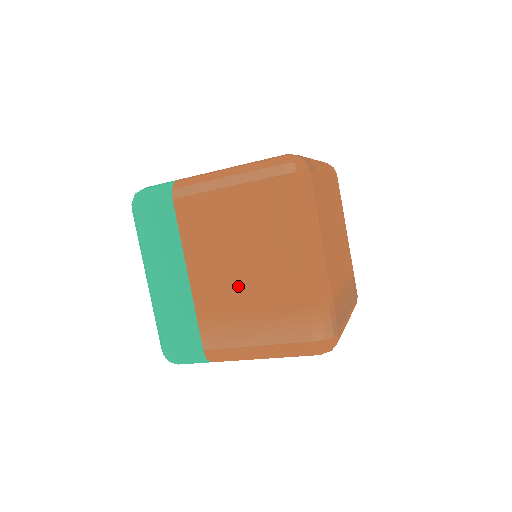
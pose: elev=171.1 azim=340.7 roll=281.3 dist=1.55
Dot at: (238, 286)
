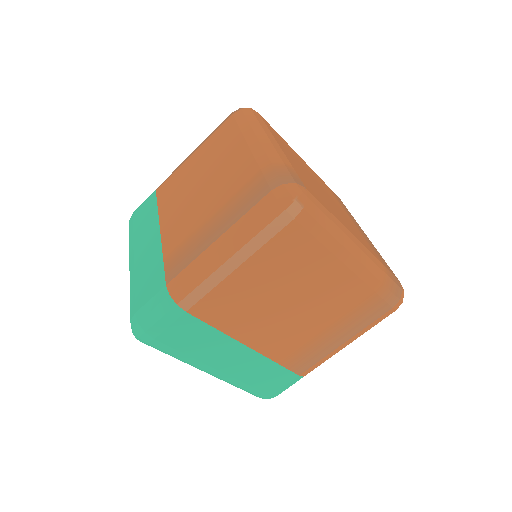
Dot at: (303, 322)
